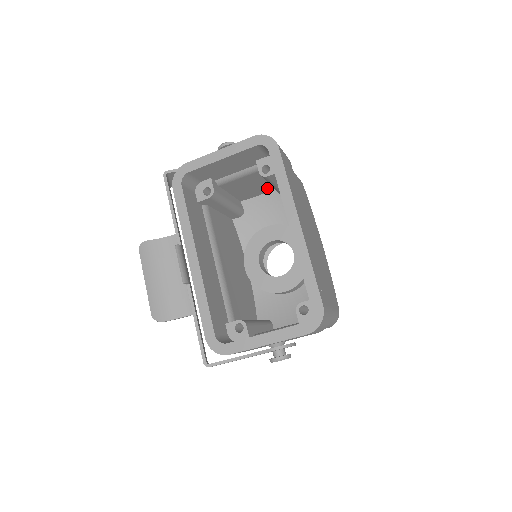
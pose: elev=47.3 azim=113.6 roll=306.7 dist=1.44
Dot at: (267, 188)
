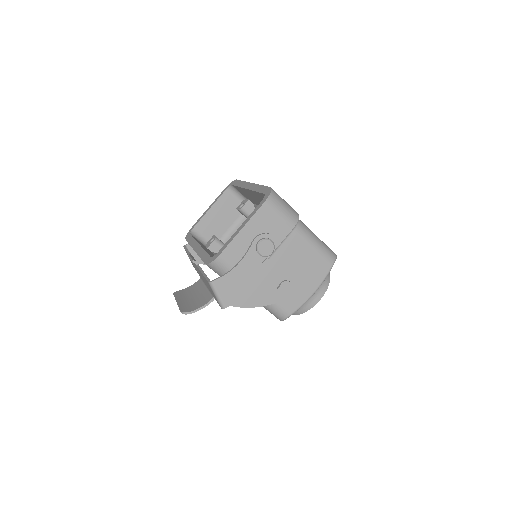
Dot at: occluded
